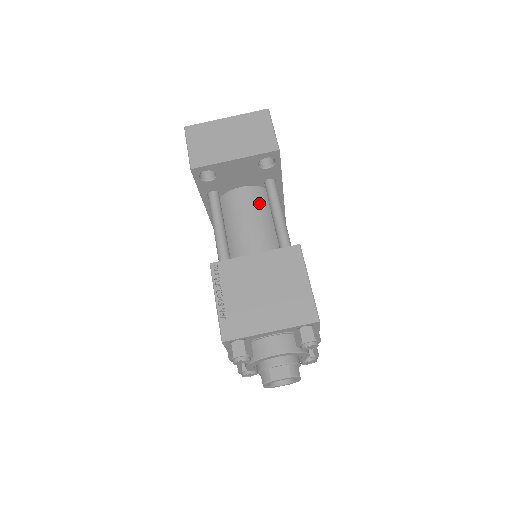
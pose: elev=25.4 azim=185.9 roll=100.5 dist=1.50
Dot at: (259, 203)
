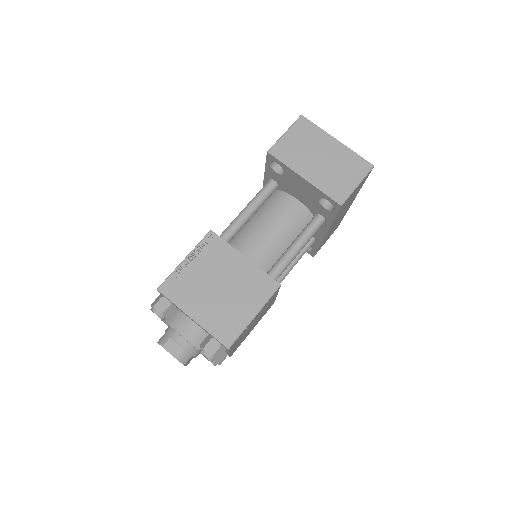
Dot at: (295, 224)
